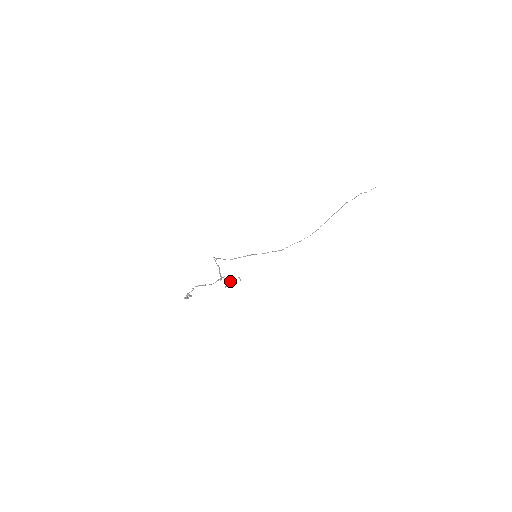
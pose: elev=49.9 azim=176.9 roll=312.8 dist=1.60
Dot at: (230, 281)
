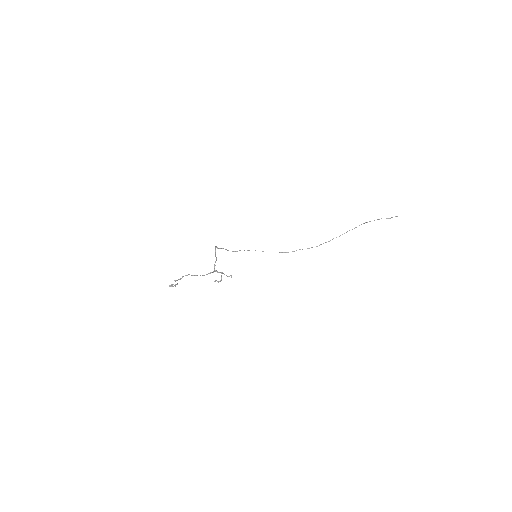
Dot at: (221, 276)
